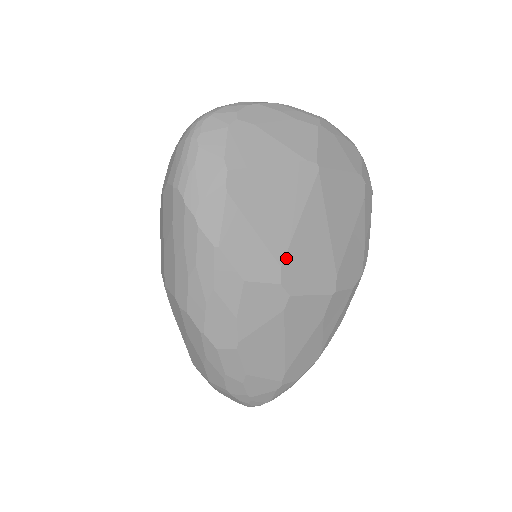
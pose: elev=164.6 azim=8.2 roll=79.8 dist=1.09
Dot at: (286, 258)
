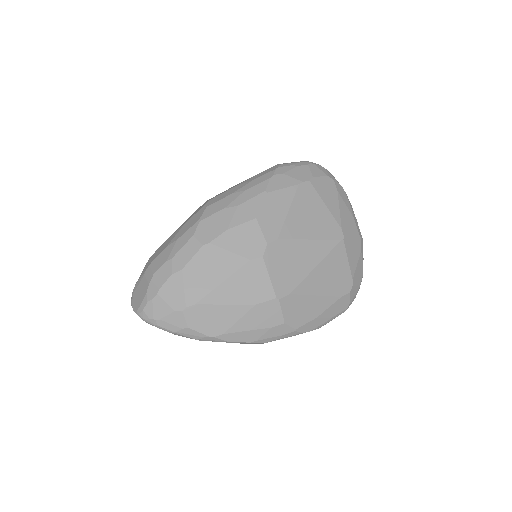
Dot at: (284, 240)
